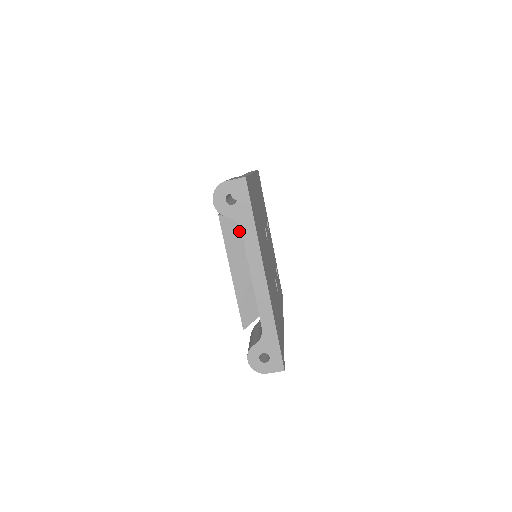
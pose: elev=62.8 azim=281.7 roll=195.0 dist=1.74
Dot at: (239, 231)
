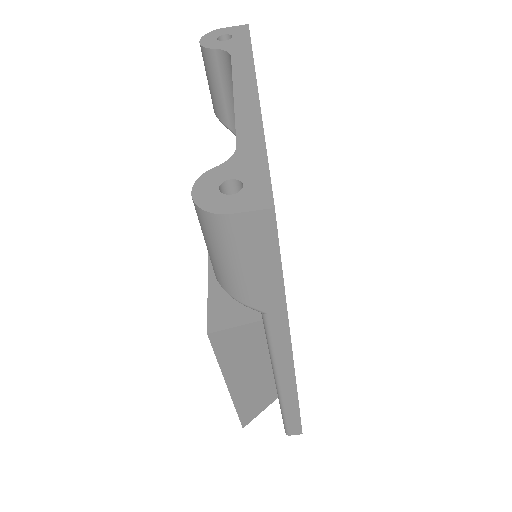
Dot at: occluded
